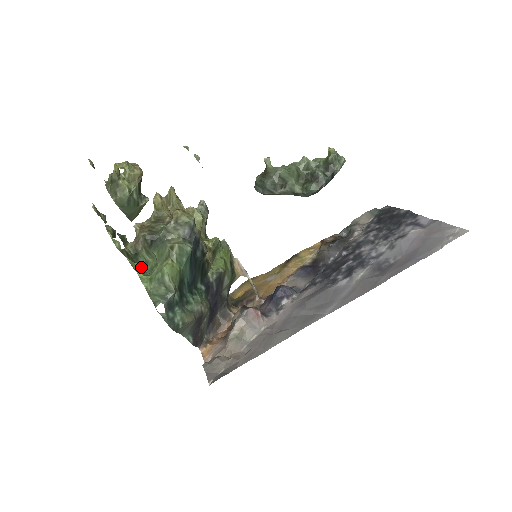
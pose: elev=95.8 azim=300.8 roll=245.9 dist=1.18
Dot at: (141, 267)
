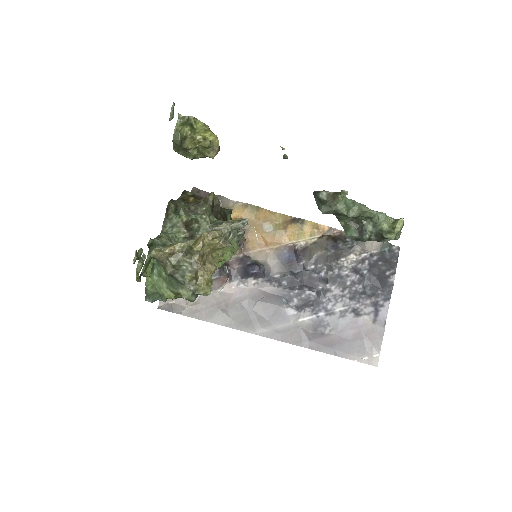
Dot at: (154, 260)
